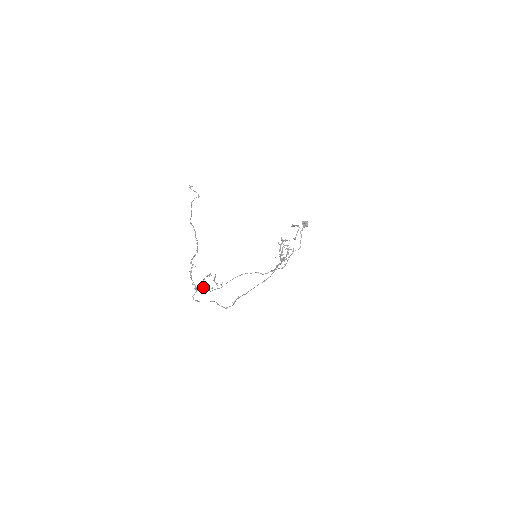
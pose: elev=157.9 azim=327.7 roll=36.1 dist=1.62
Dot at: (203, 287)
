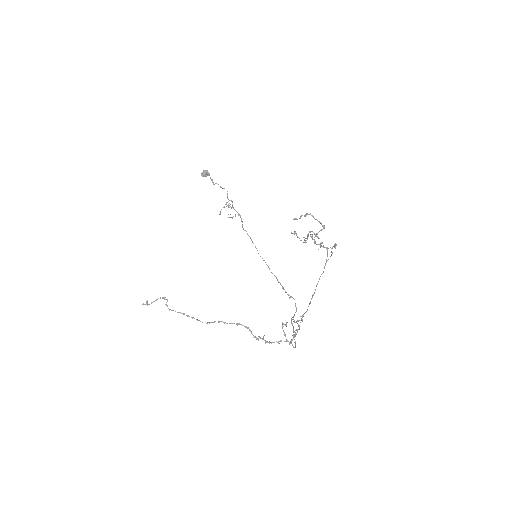
Dot at: (294, 335)
